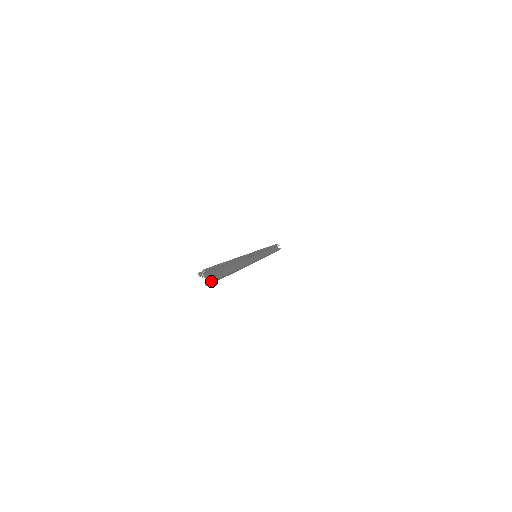
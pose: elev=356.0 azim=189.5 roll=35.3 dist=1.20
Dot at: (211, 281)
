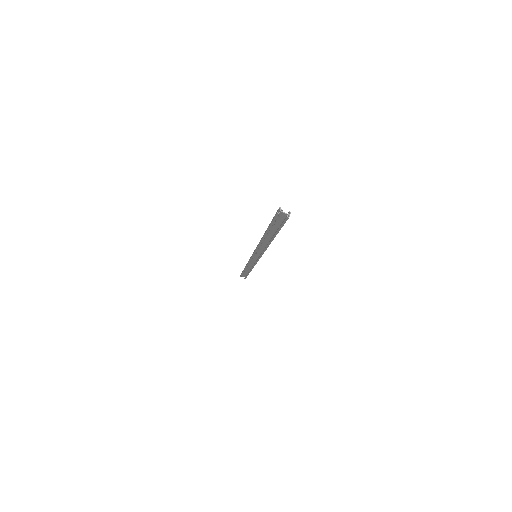
Dot at: (290, 212)
